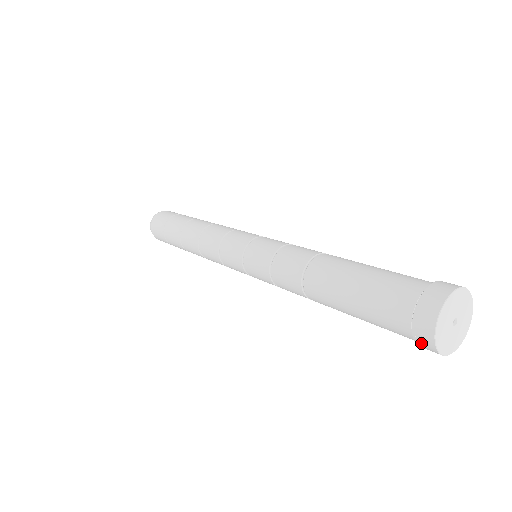
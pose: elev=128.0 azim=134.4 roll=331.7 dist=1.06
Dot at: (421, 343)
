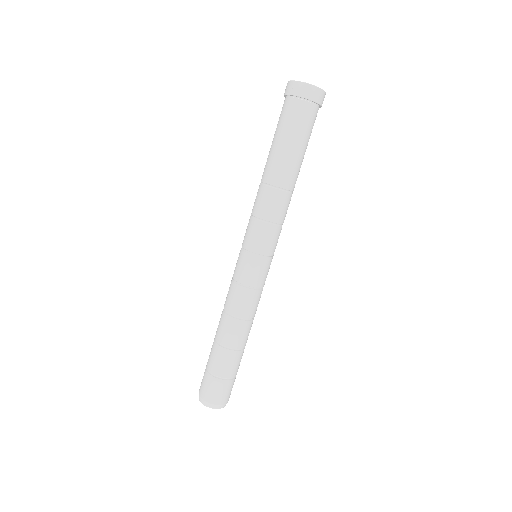
Dot at: (299, 92)
